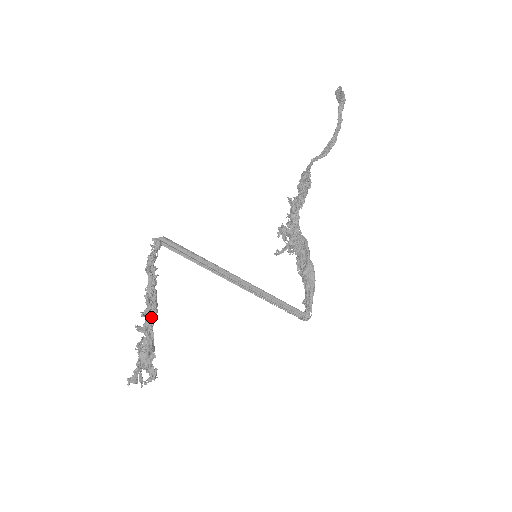
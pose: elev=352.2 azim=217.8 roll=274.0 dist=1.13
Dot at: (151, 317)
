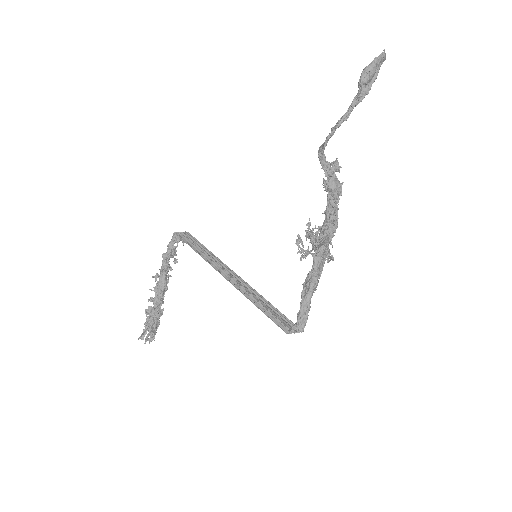
Dot at: (160, 293)
